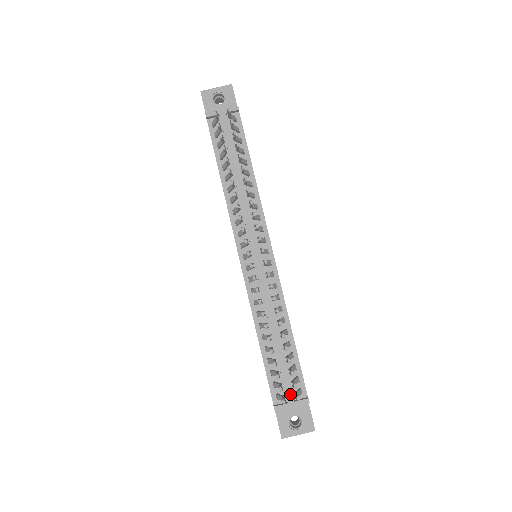
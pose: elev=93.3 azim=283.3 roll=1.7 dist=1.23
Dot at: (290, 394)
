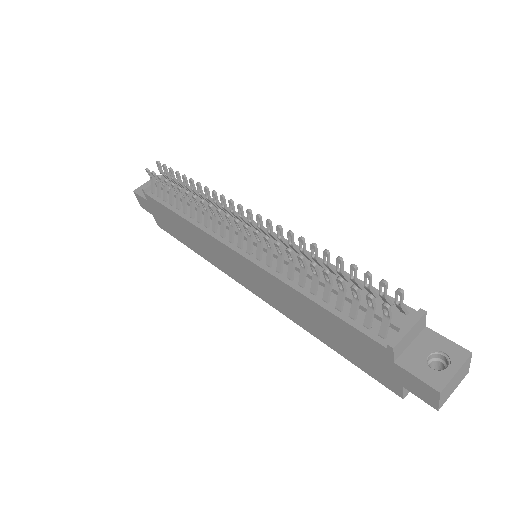
Dot at: (394, 318)
